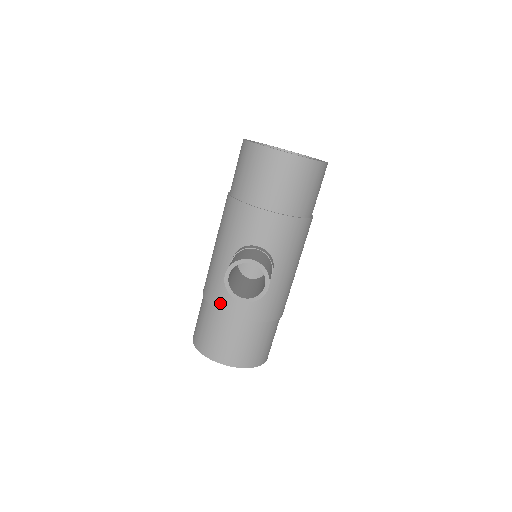
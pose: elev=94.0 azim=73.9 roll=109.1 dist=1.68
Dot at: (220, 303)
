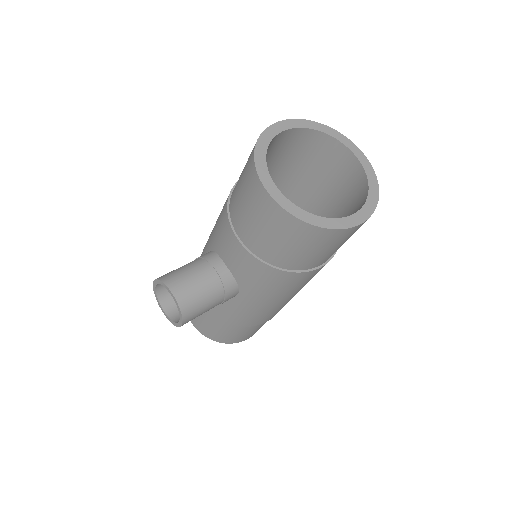
Dot at: occluded
